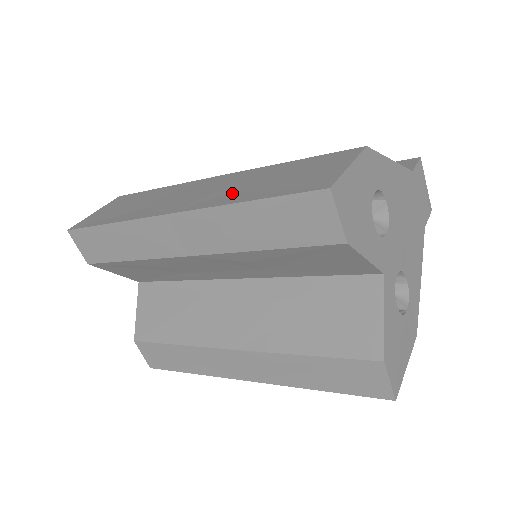
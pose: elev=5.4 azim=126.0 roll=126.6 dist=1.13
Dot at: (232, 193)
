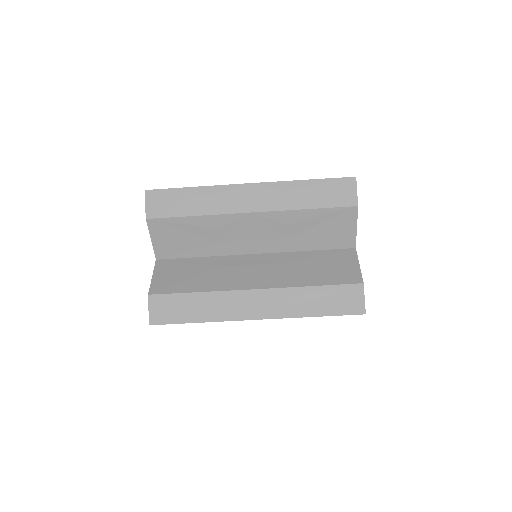
Dot at: occluded
